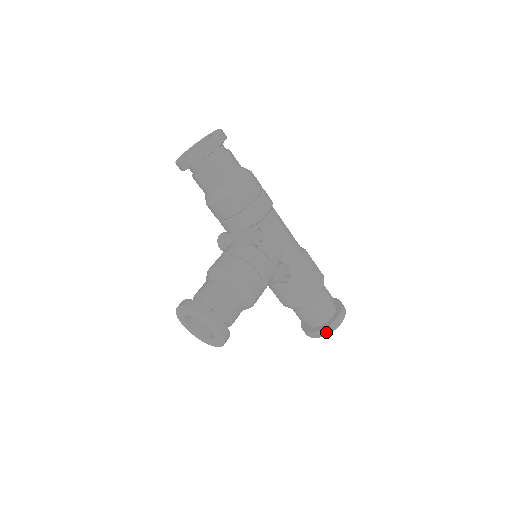
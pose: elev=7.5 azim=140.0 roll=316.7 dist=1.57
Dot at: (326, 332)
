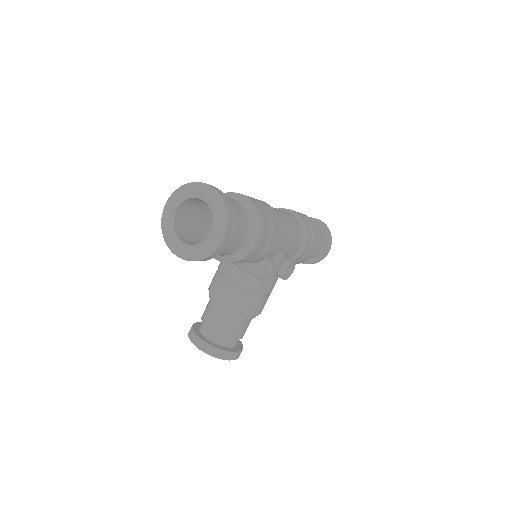
Dot at: occluded
